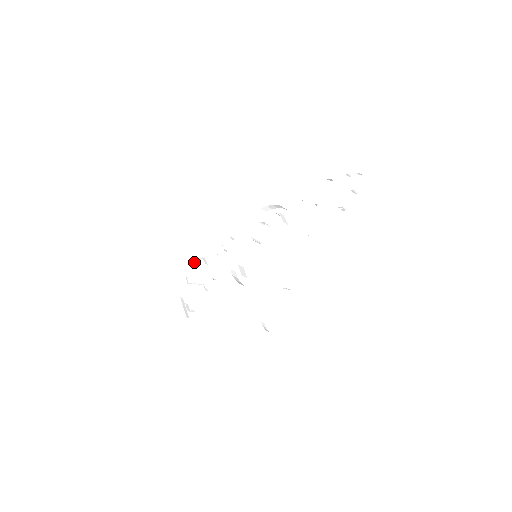
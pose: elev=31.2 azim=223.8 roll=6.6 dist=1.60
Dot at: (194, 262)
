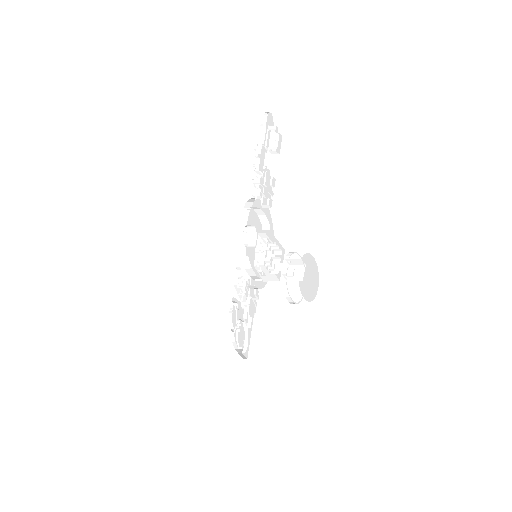
Dot at: (230, 312)
